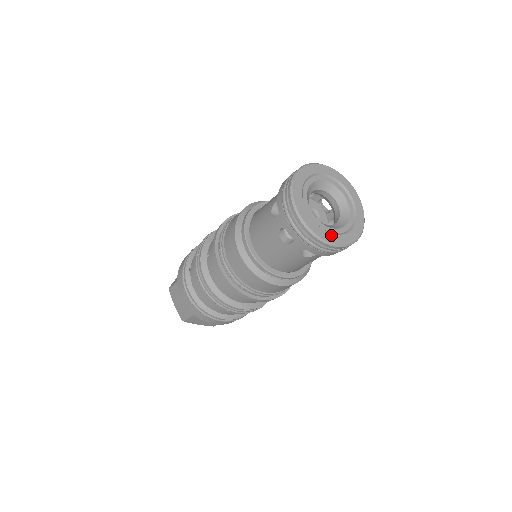
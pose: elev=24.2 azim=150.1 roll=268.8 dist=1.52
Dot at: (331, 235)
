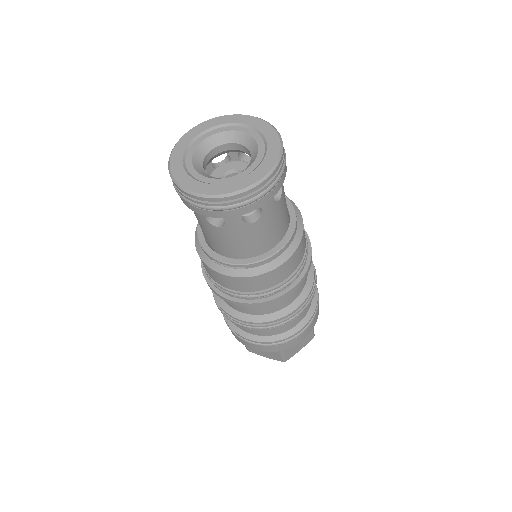
Dot at: (204, 185)
